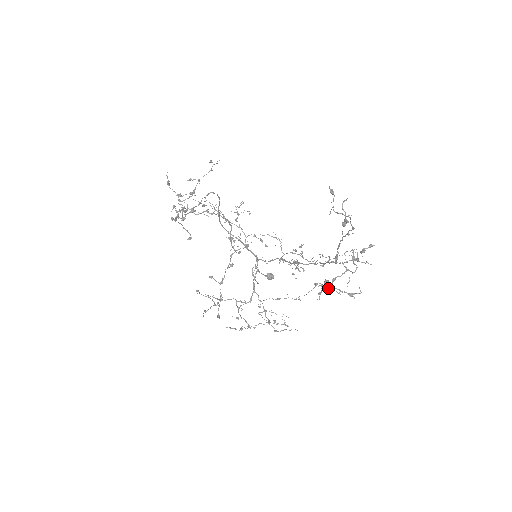
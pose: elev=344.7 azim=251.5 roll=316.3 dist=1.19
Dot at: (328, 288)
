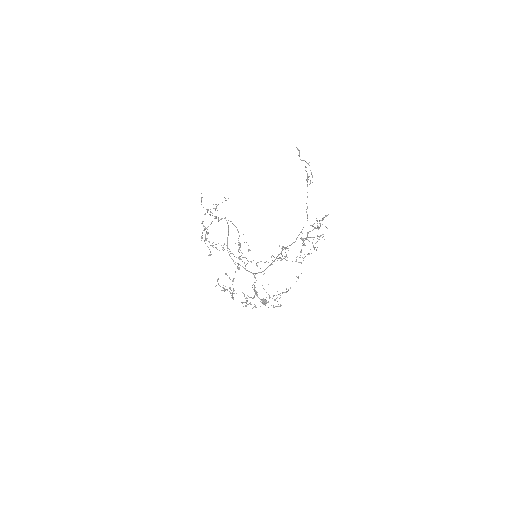
Dot at: (305, 239)
